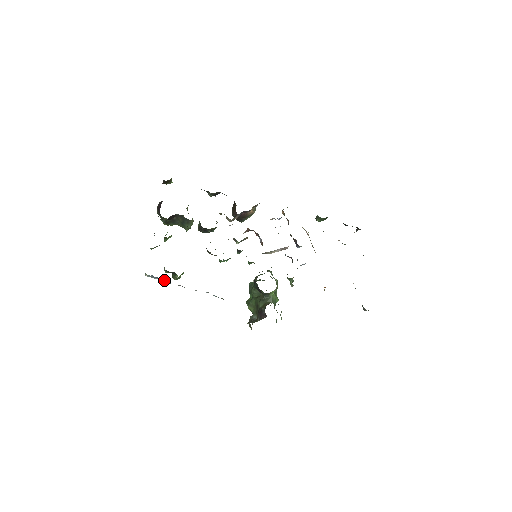
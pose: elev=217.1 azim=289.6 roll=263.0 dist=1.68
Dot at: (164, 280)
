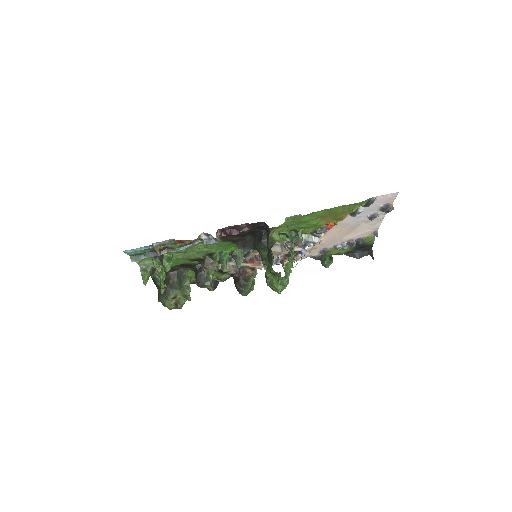
Dot at: (150, 254)
